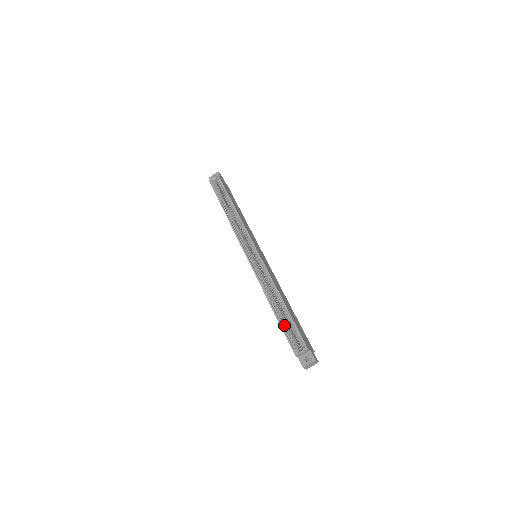
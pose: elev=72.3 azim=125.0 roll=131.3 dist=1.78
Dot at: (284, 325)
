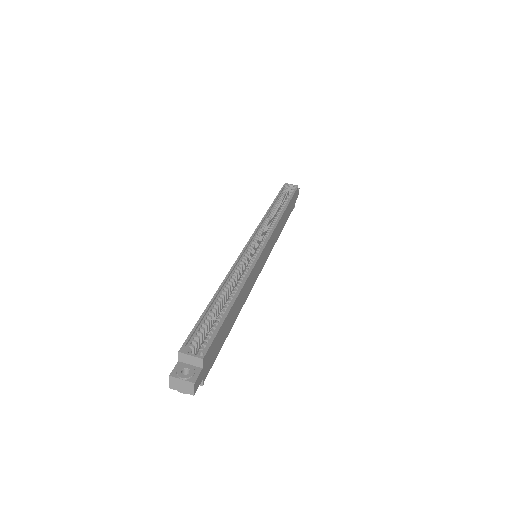
Dot at: (207, 319)
